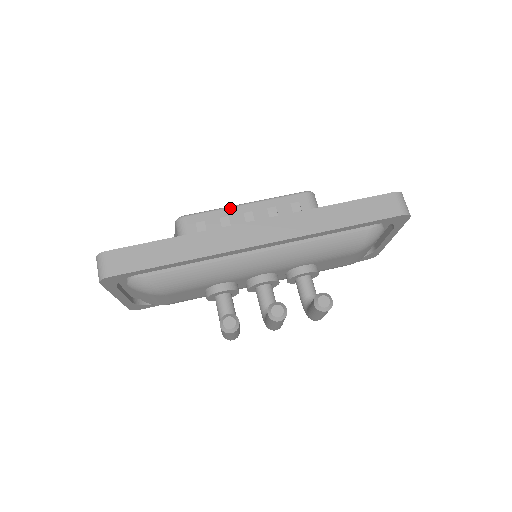
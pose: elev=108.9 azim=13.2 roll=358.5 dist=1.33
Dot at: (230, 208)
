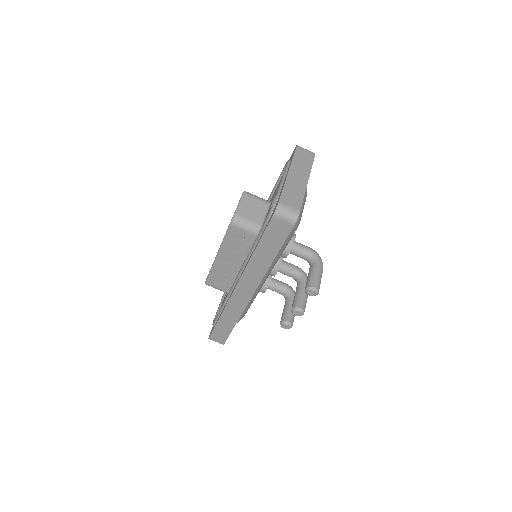
Dot at: (215, 264)
